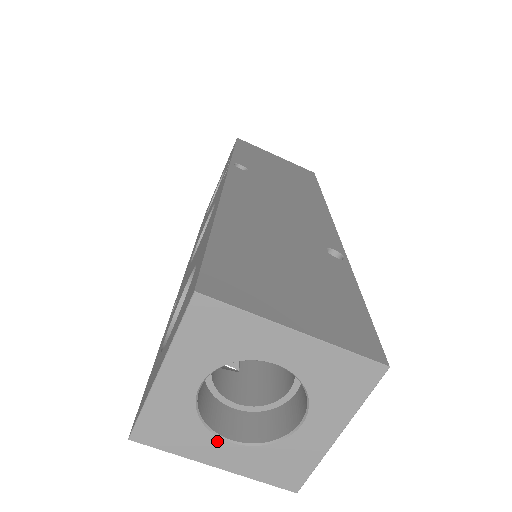
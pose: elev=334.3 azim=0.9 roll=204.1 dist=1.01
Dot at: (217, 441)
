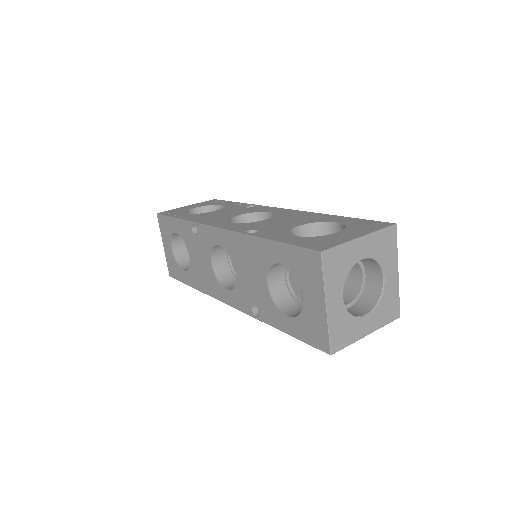
Dot at: (341, 292)
